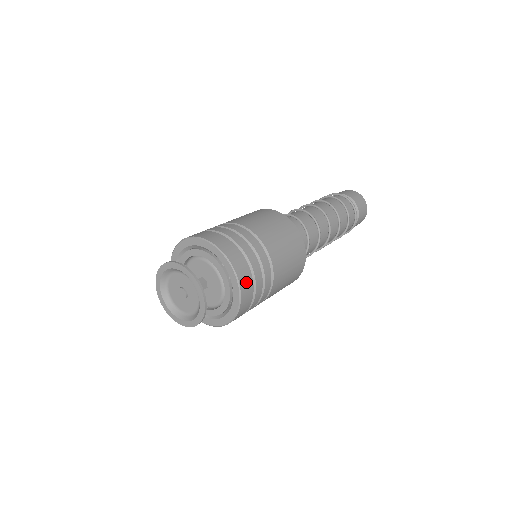
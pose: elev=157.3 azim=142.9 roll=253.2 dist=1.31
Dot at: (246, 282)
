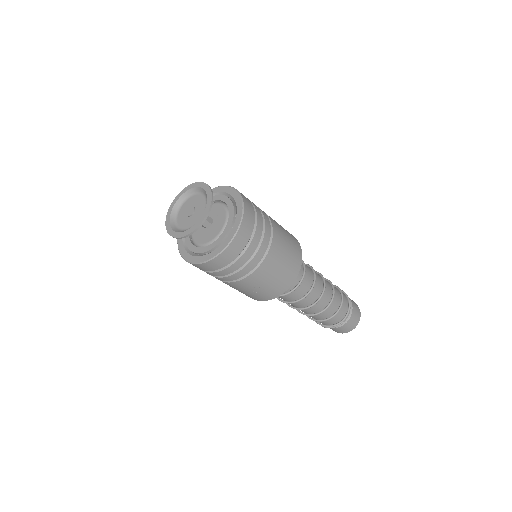
Dot at: (249, 209)
